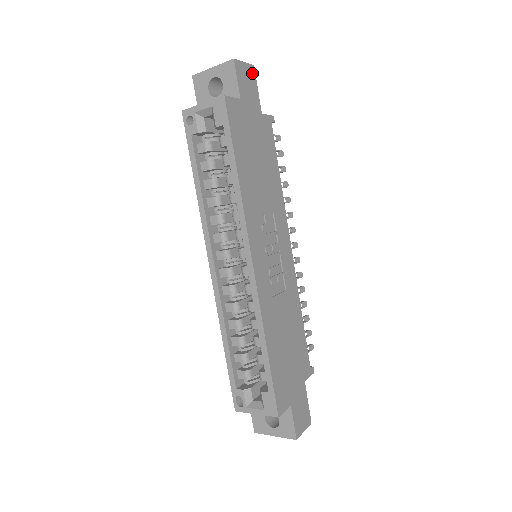
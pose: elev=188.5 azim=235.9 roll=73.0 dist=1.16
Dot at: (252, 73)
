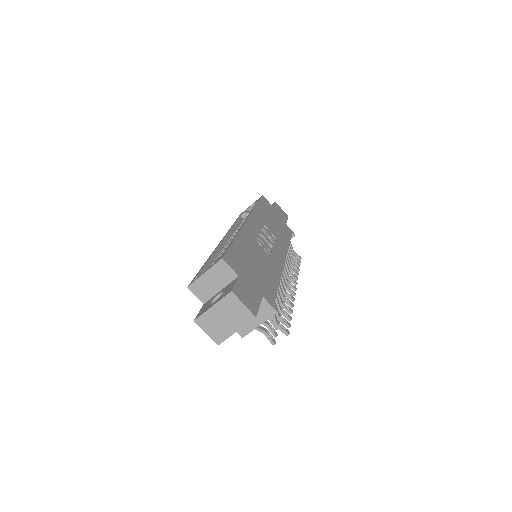
Dot at: (286, 215)
